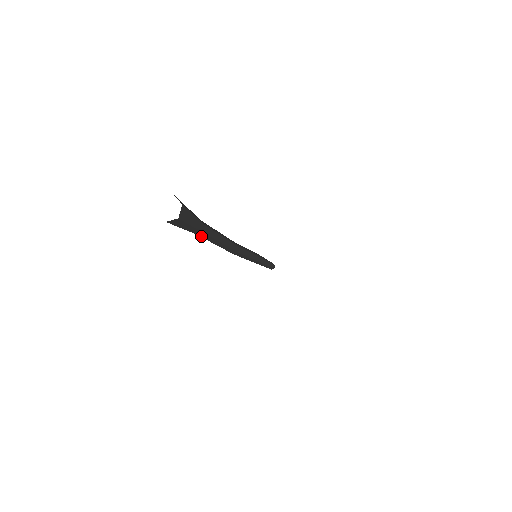
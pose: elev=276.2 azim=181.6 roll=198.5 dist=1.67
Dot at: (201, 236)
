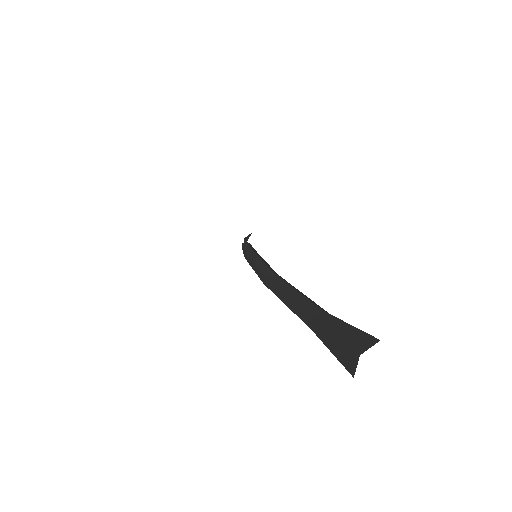
Dot at: occluded
